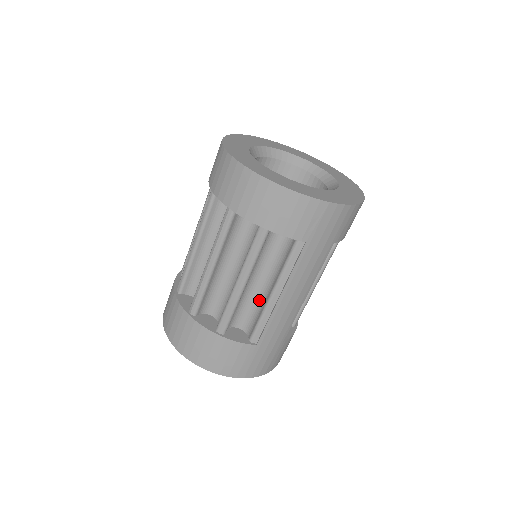
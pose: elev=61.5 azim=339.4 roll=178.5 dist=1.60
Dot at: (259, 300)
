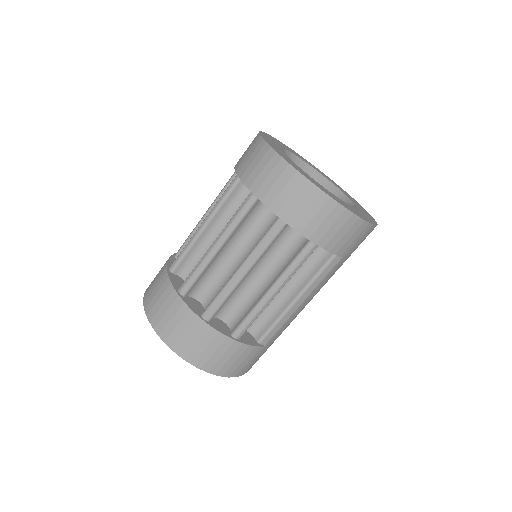
Dot at: (274, 304)
